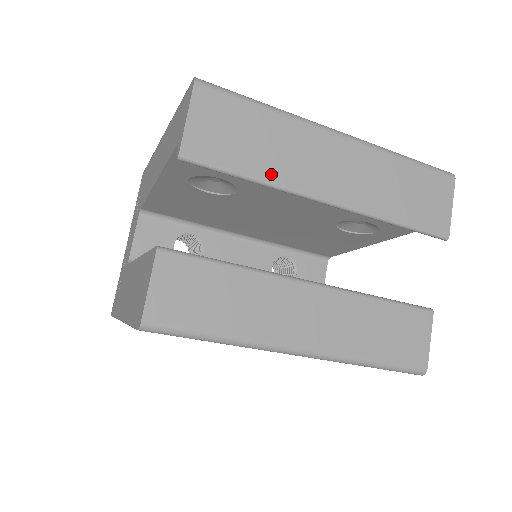
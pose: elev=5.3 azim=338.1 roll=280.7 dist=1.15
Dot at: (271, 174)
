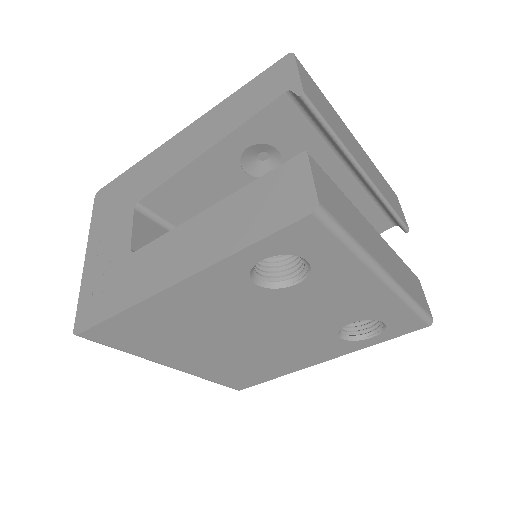
Dot at: (341, 137)
